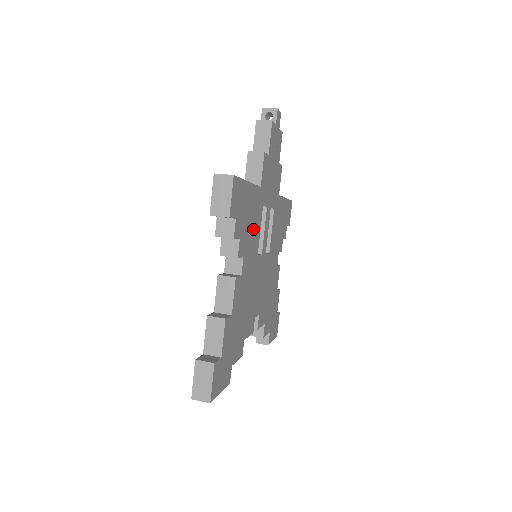
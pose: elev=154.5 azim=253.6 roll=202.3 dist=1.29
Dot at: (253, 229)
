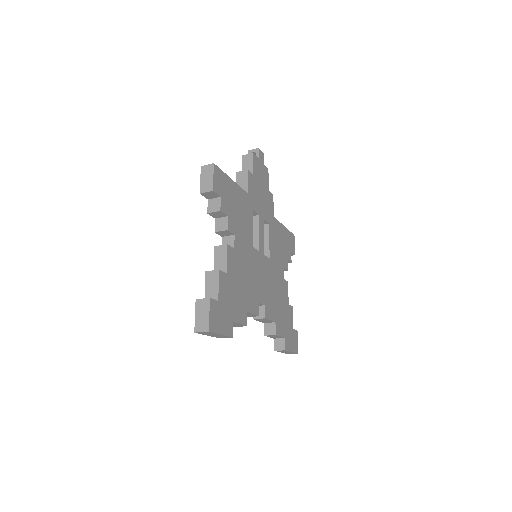
Dot at: (244, 221)
